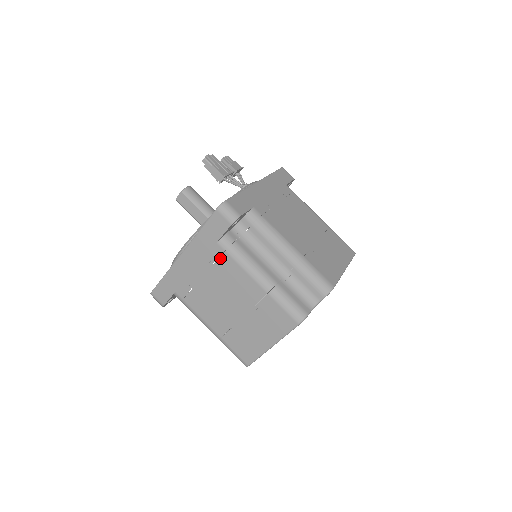
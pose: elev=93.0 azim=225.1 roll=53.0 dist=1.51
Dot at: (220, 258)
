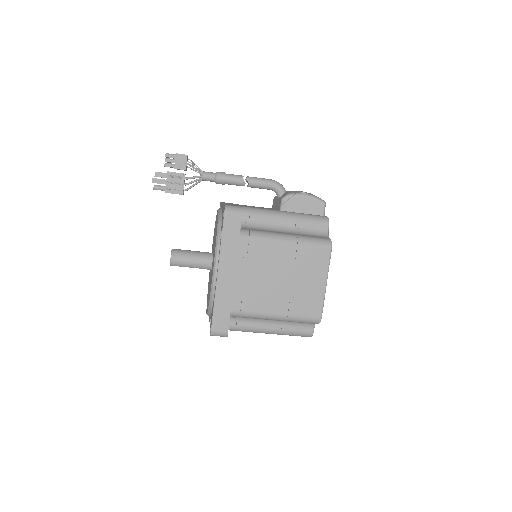
Dot at: occluded
